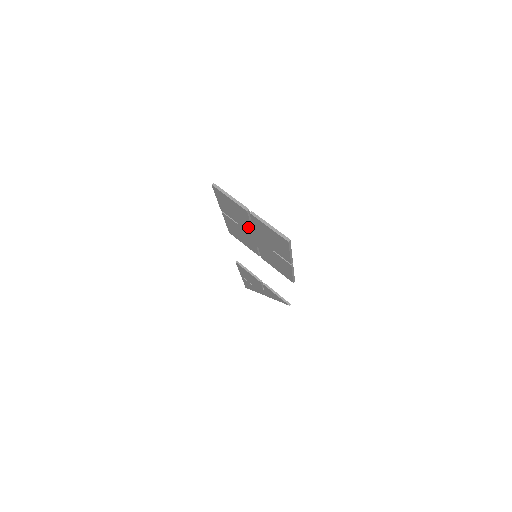
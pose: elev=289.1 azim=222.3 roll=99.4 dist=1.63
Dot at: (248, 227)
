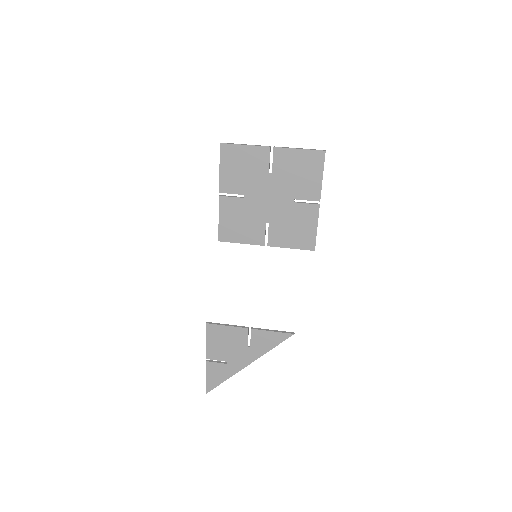
Dot at: (262, 185)
